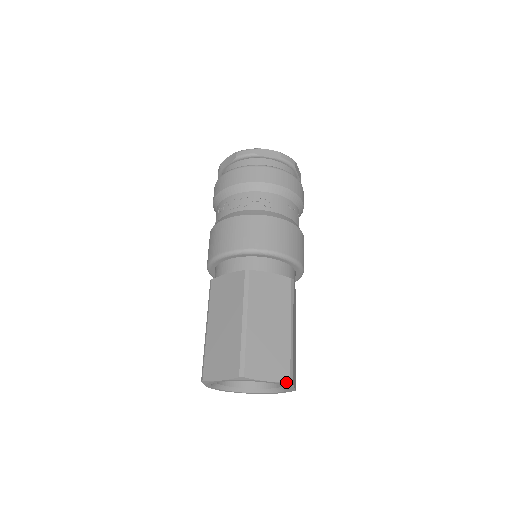
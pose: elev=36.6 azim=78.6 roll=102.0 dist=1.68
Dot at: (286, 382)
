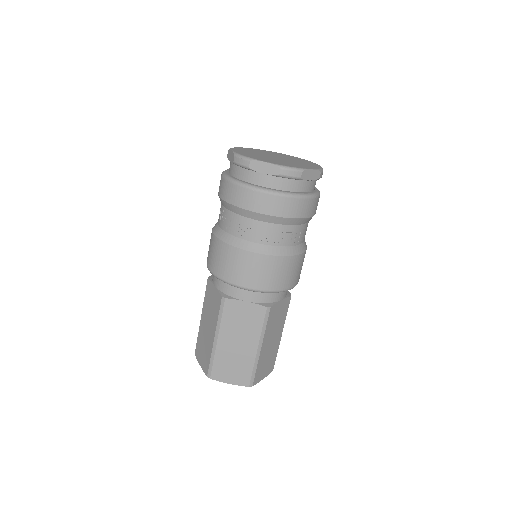
Dot at: occluded
